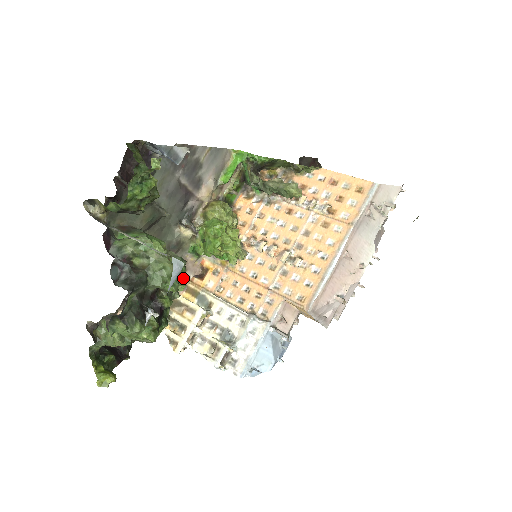
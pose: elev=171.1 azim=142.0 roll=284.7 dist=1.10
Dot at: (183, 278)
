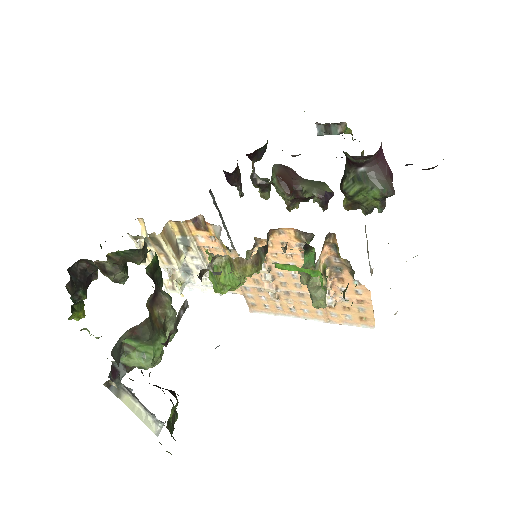
Dot at: occluded
